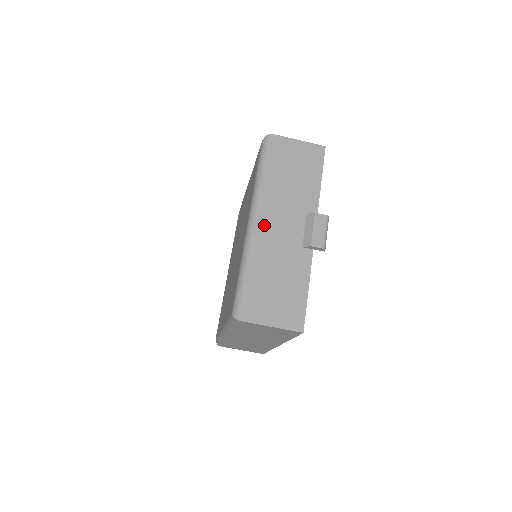
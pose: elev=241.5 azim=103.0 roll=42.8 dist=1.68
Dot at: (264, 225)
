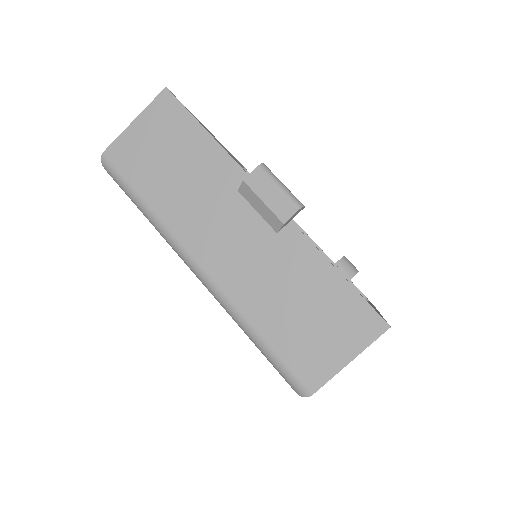
Dot at: (213, 262)
